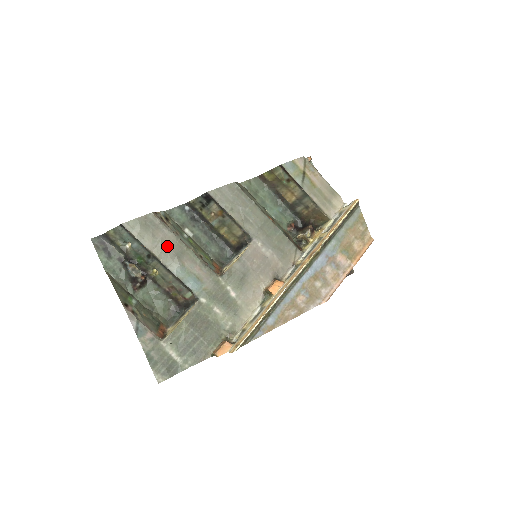
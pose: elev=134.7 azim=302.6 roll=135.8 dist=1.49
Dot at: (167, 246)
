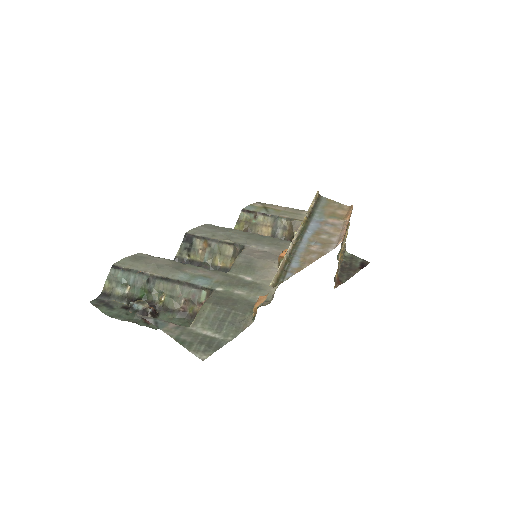
Dot at: (163, 266)
